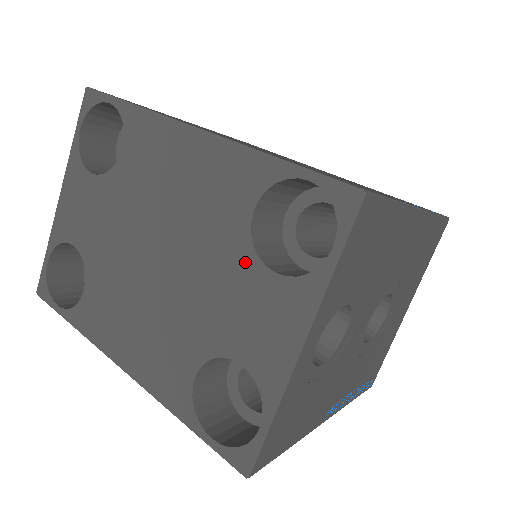
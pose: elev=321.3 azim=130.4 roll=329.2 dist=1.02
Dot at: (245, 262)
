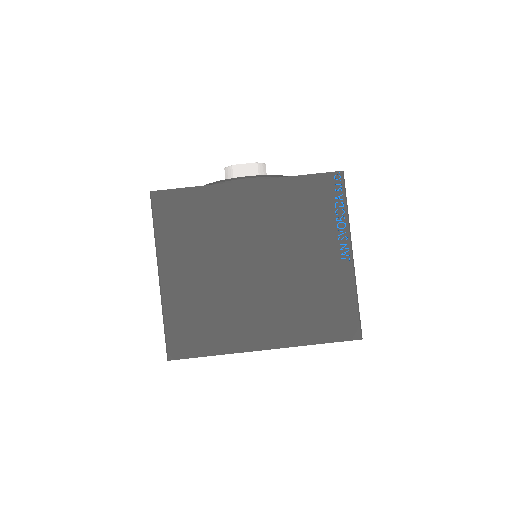
Dot at: occluded
